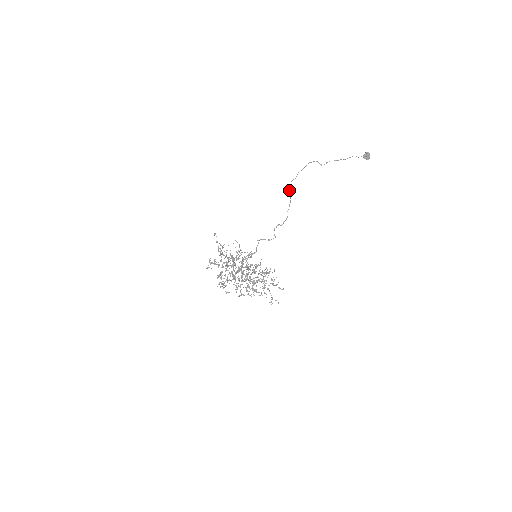
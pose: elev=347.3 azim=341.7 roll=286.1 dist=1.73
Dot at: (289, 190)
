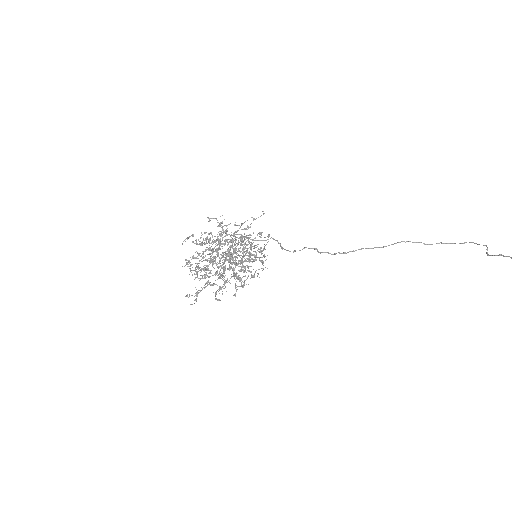
Dot at: (394, 243)
